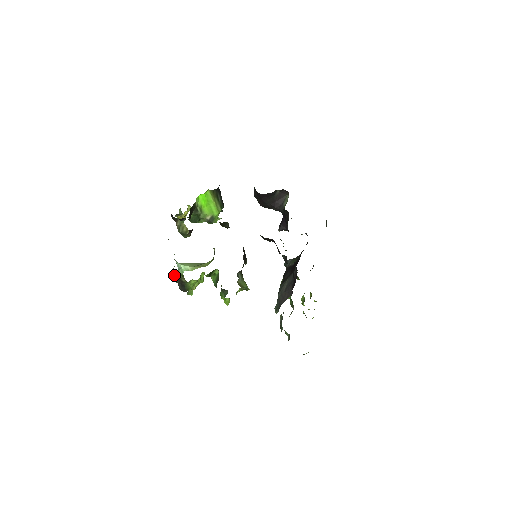
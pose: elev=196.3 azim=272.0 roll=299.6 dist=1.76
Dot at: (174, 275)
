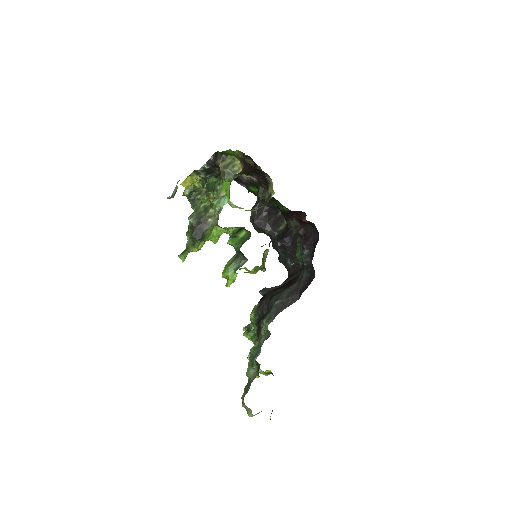
Dot at: (203, 208)
